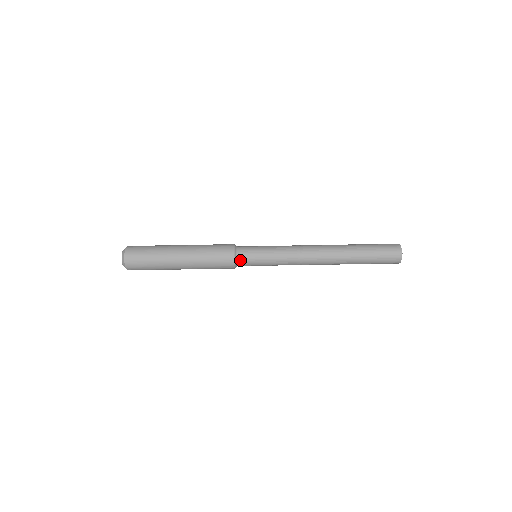
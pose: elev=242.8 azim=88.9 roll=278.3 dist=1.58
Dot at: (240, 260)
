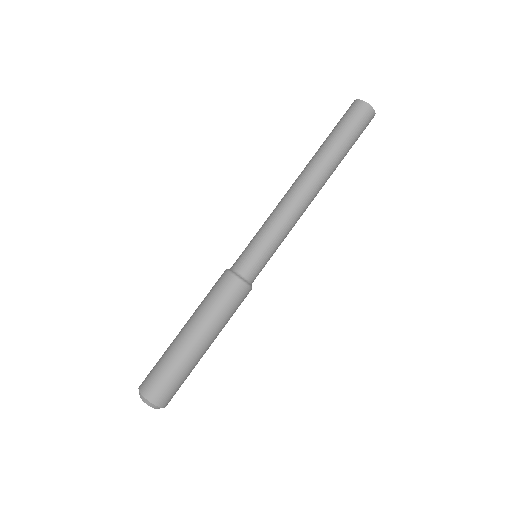
Dot at: (241, 270)
